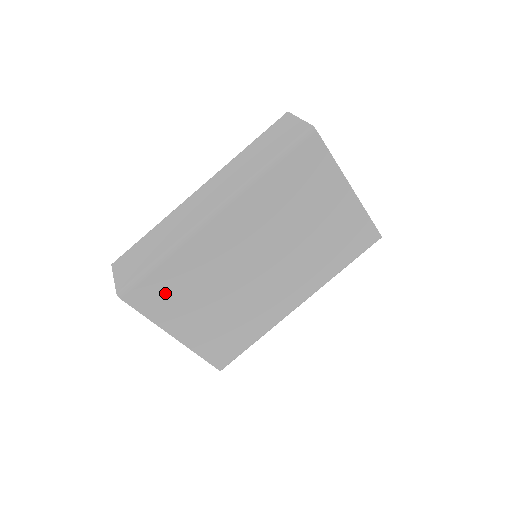
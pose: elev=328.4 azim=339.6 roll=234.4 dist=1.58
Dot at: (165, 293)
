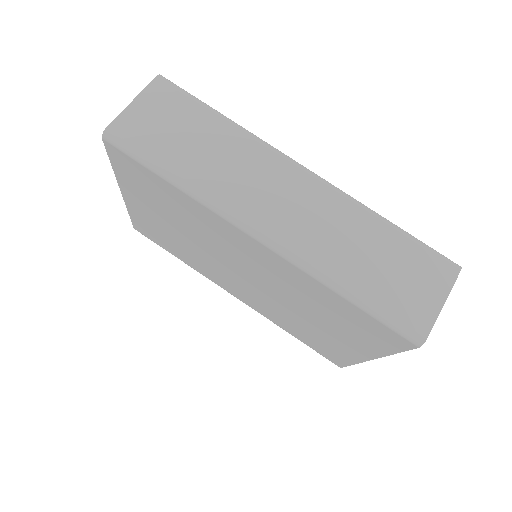
Dot at: (146, 184)
